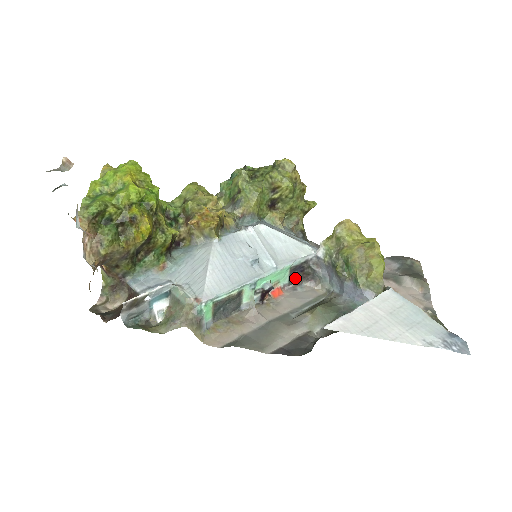
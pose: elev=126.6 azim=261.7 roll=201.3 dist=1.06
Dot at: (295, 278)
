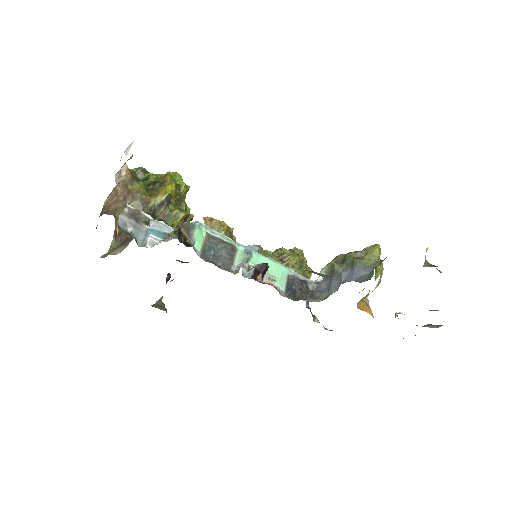
Dot at: (292, 294)
